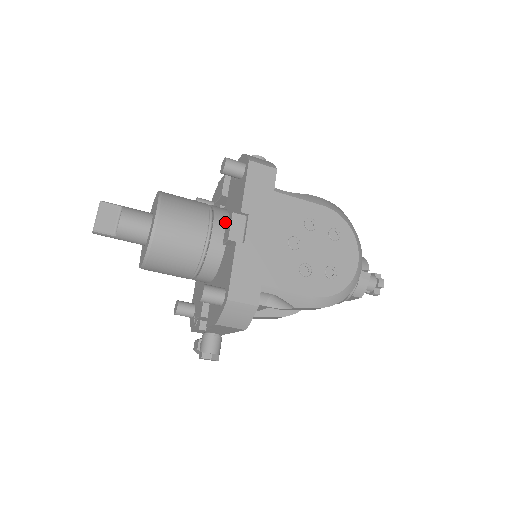
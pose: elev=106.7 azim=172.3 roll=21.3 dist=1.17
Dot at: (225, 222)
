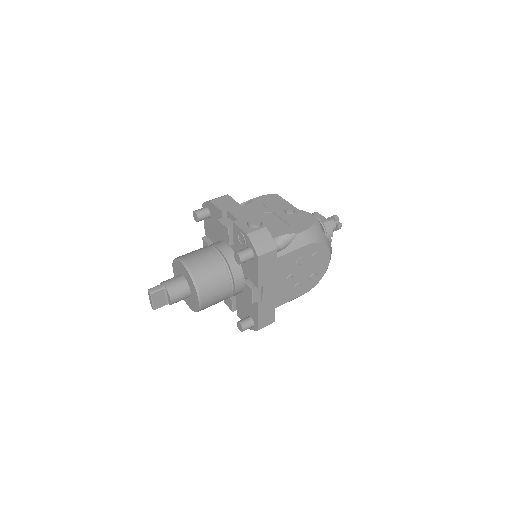
Dot at: (241, 275)
